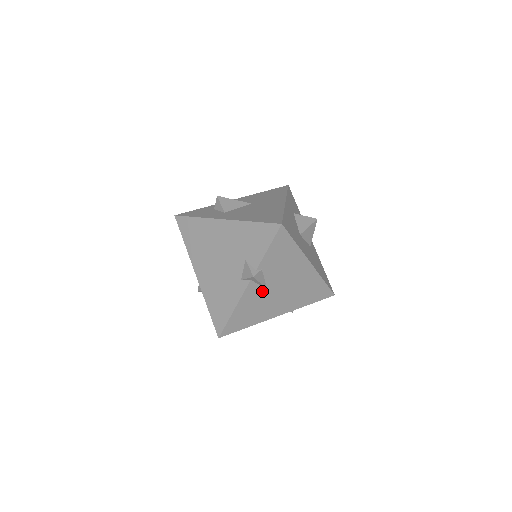
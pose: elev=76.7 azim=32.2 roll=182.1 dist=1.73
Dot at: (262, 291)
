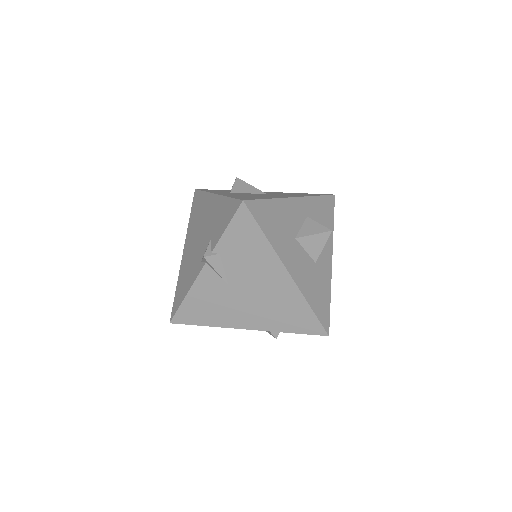
Dot at: (222, 284)
